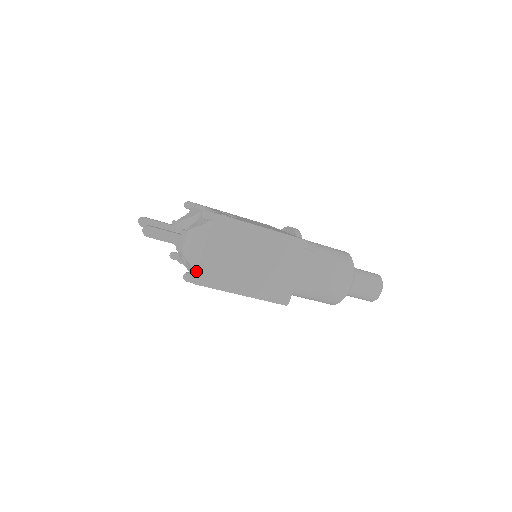
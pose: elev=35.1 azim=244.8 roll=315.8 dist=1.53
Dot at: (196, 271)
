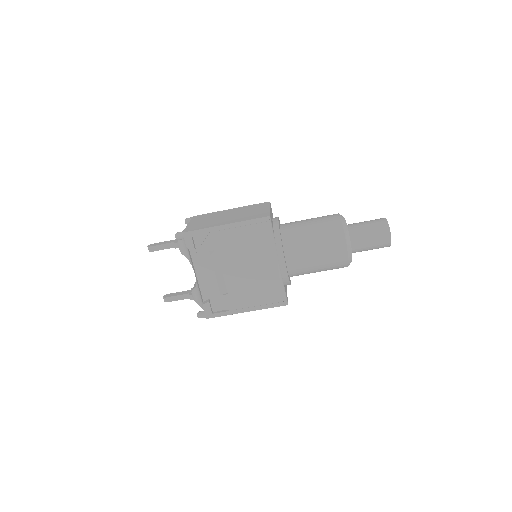
Dot at: occluded
